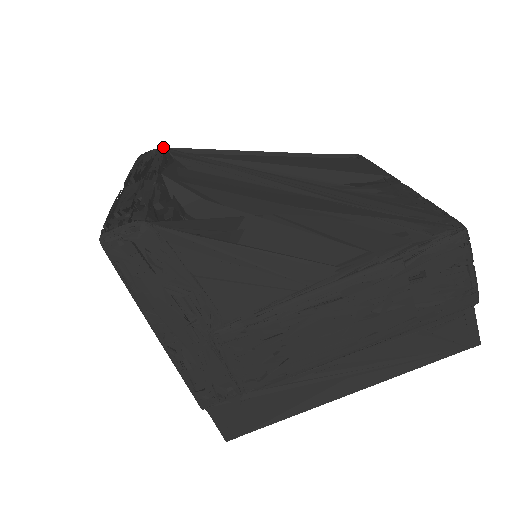
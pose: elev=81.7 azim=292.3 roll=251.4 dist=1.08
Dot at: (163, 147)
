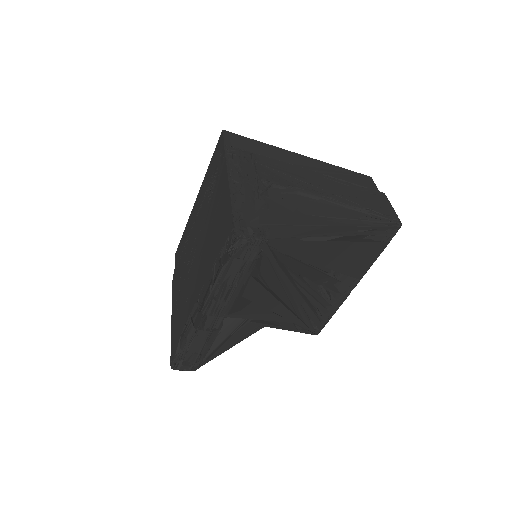
Dot at: (262, 247)
